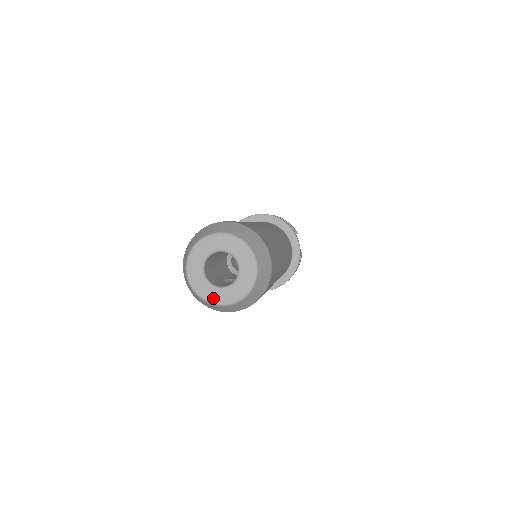
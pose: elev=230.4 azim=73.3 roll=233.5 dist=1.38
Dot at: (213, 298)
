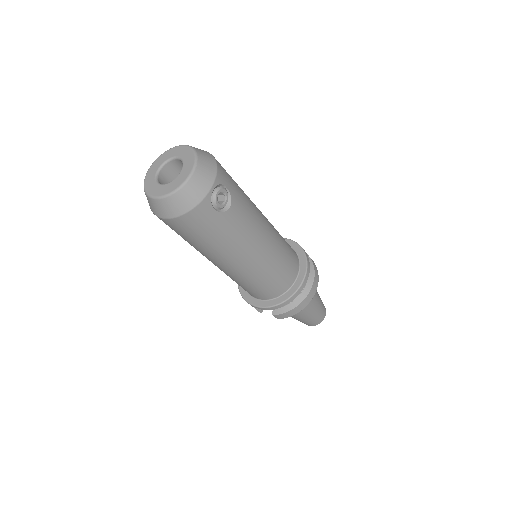
Dot at: (178, 183)
